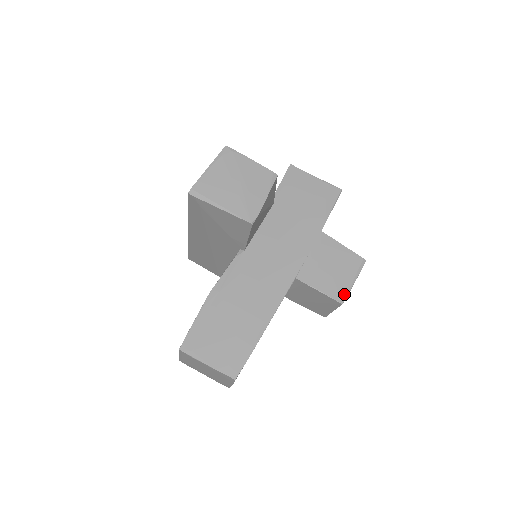
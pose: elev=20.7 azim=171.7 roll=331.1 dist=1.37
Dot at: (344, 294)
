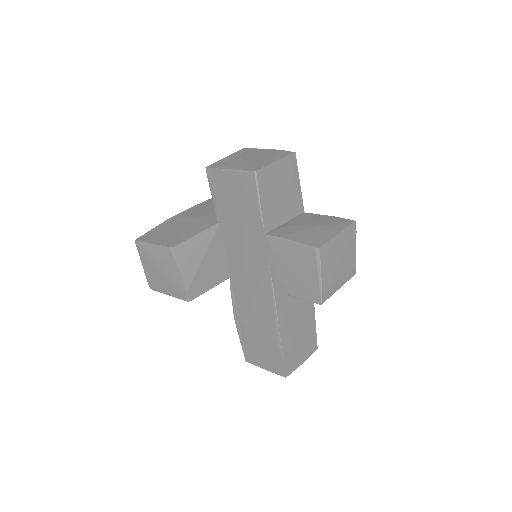
Dot at: (317, 294)
